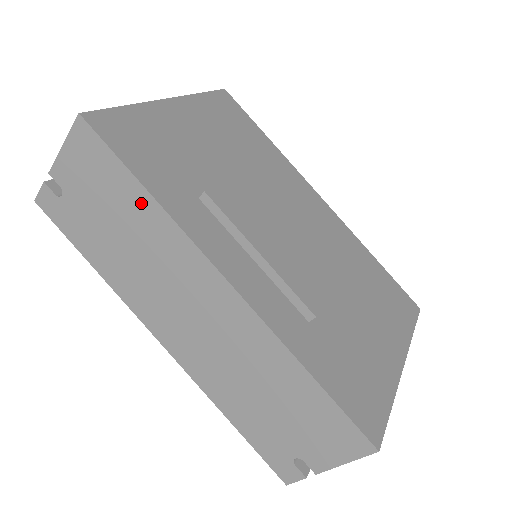
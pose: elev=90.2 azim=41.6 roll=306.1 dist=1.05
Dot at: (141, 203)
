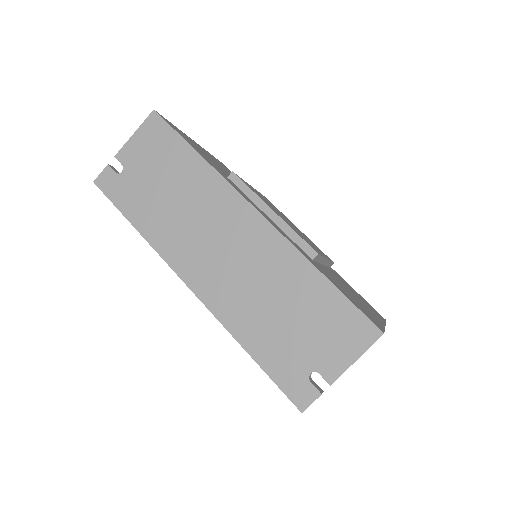
Dot at: (192, 164)
